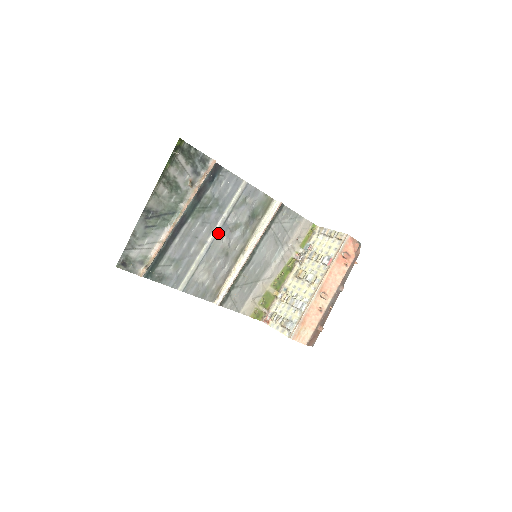
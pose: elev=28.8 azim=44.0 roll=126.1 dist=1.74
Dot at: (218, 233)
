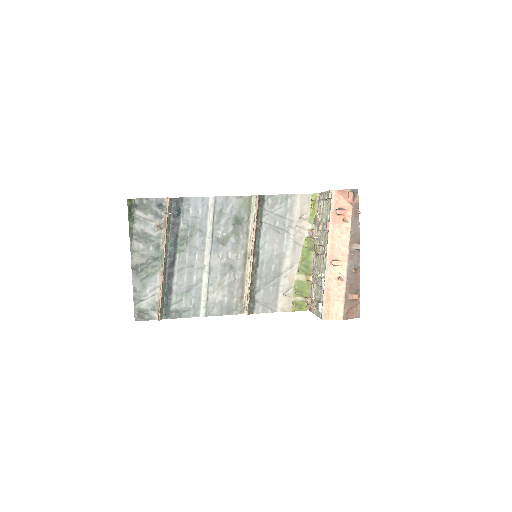
Dot at: (211, 253)
